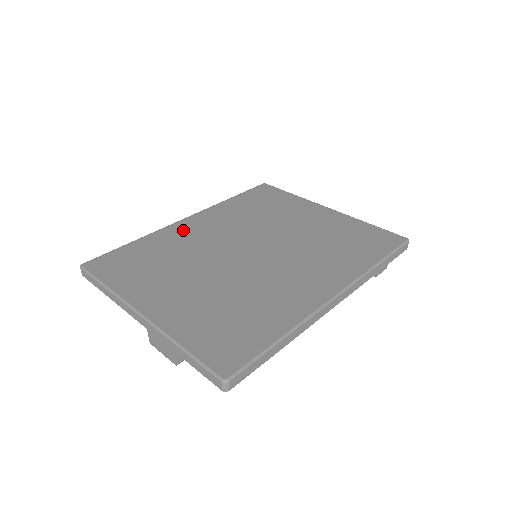
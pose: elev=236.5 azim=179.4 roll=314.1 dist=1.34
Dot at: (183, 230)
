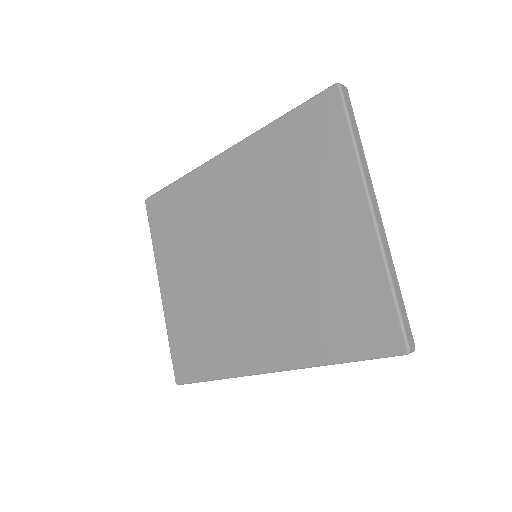
Dot at: (212, 181)
